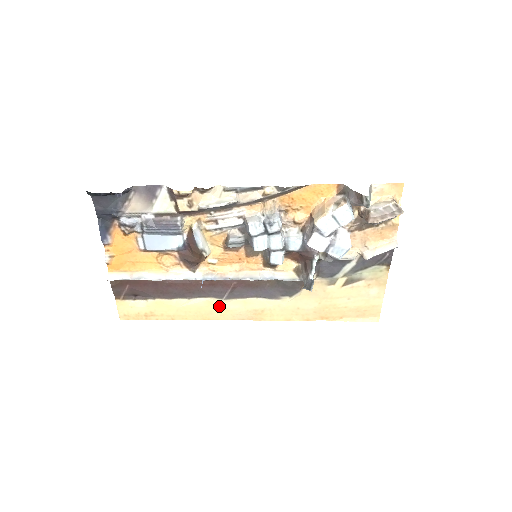
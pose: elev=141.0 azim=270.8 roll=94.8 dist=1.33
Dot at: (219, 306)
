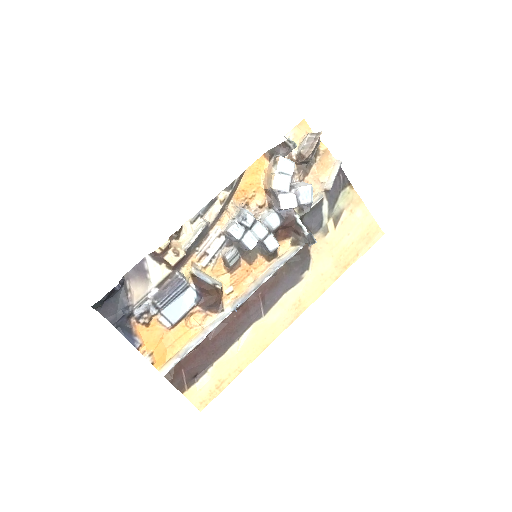
Dot at: (265, 326)
